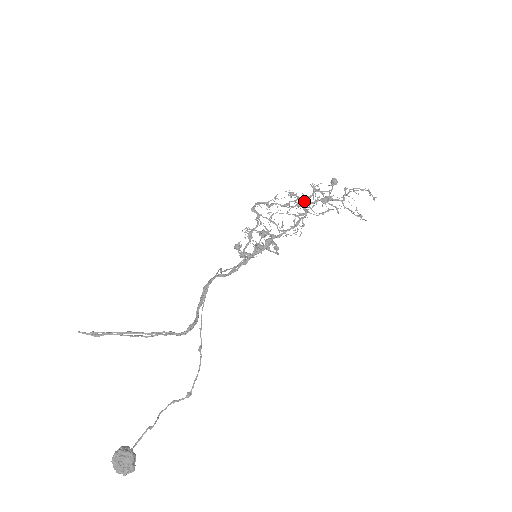
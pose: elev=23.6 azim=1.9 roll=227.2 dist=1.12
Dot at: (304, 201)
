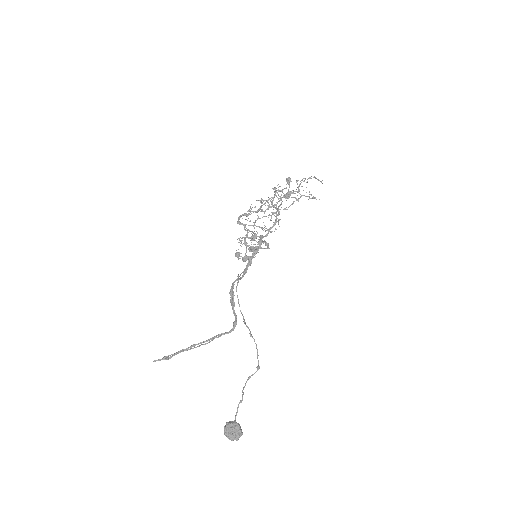
Dot at: (272, 202)
